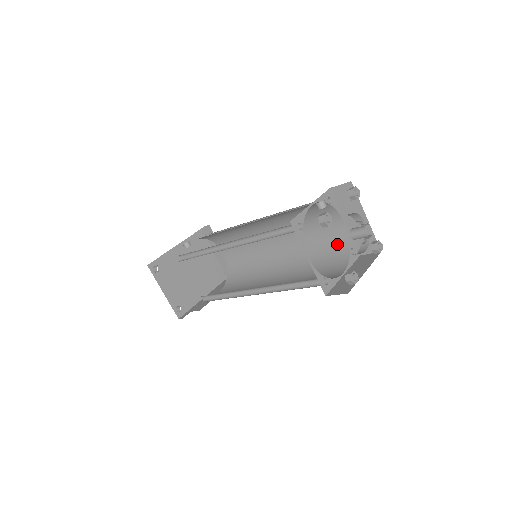
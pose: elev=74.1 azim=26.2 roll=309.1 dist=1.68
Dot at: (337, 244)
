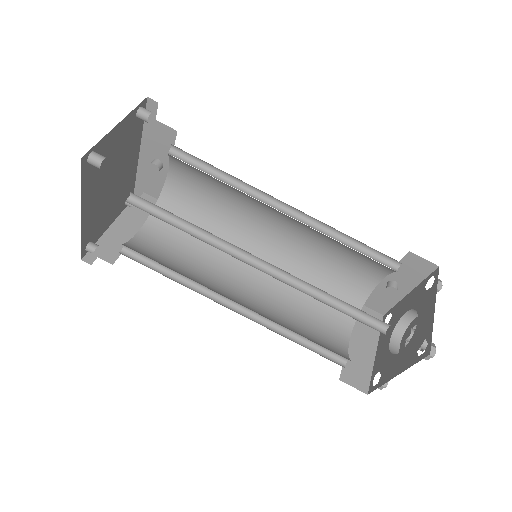
Dot at: (331, 345)
